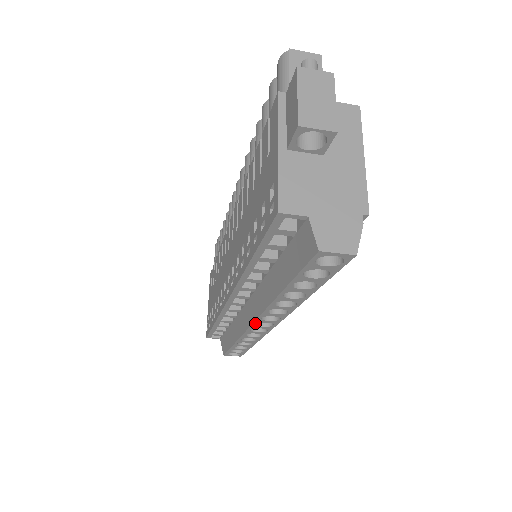
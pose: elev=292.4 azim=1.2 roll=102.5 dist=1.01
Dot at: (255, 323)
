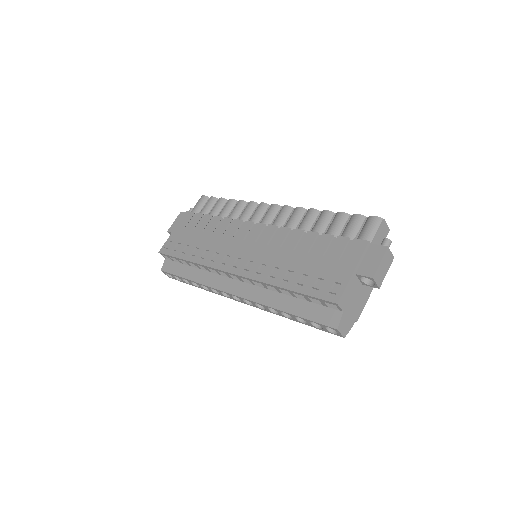
Dot at: (234, 295)
